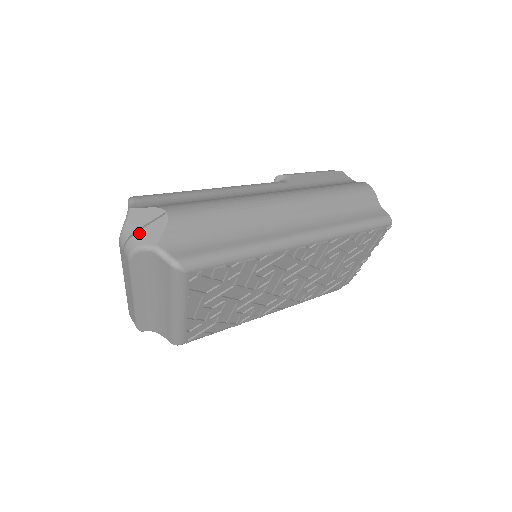
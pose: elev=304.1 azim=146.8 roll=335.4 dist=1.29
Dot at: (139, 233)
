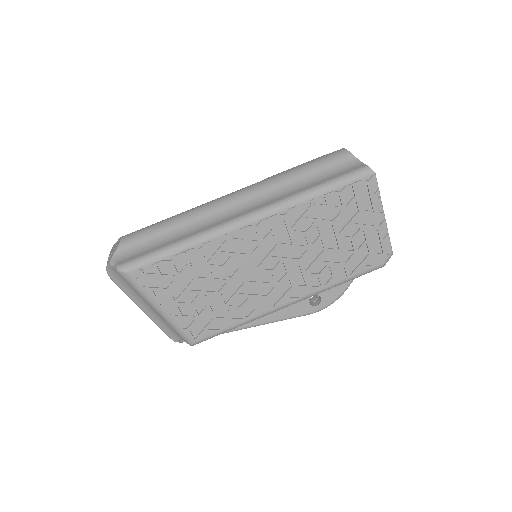
Dot at: (109, 258)
